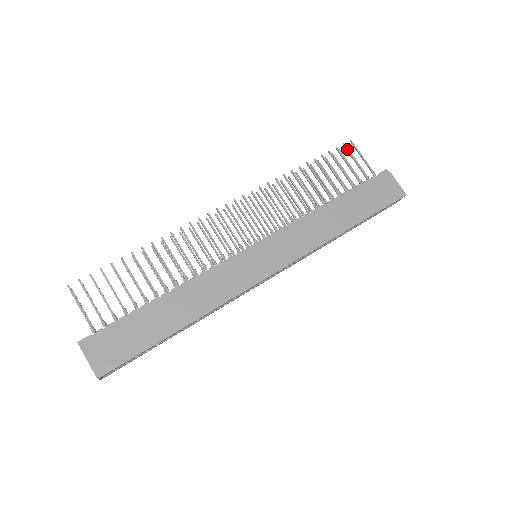
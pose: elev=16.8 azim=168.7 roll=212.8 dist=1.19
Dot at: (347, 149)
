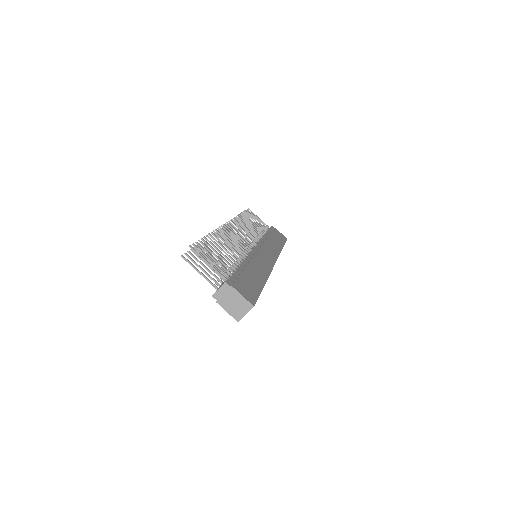
Dot at: (251, 212)
